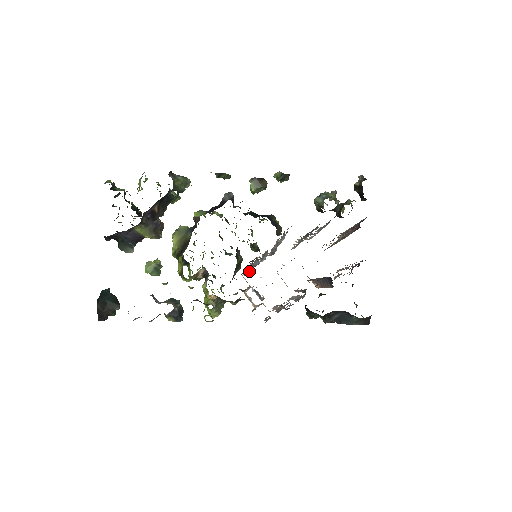
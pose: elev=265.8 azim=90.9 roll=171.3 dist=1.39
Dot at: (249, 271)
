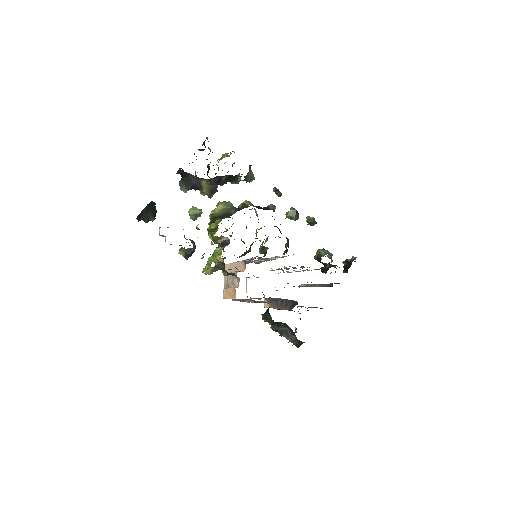
Dot at: occluded
